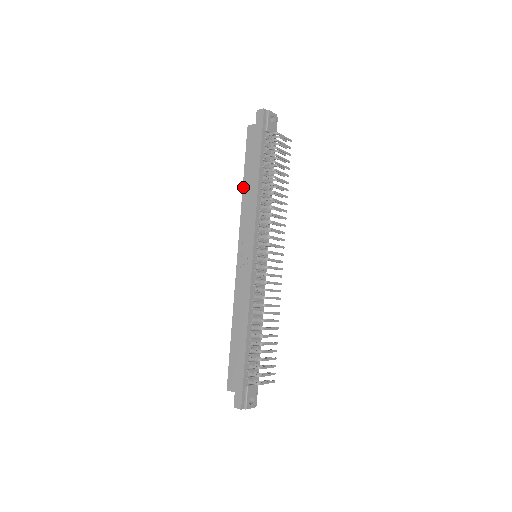
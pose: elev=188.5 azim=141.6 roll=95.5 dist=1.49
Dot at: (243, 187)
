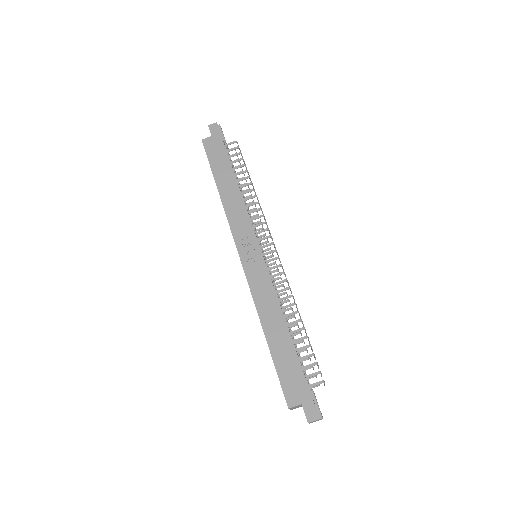
Dot at: (219, 192)
